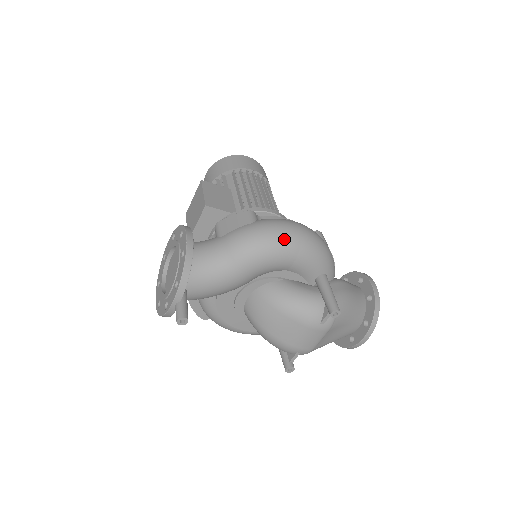
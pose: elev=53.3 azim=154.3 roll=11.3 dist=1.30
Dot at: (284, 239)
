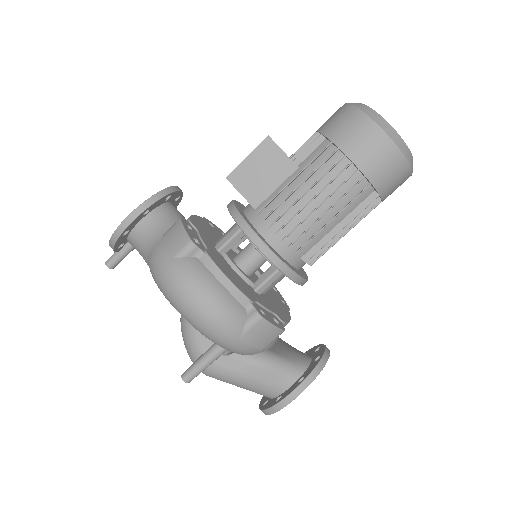
Dot at: (173, 299)
